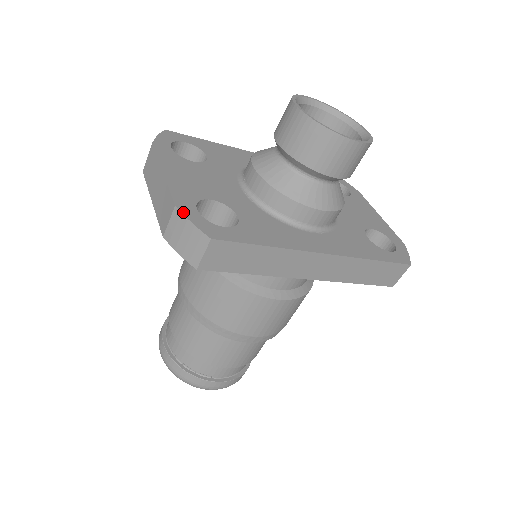
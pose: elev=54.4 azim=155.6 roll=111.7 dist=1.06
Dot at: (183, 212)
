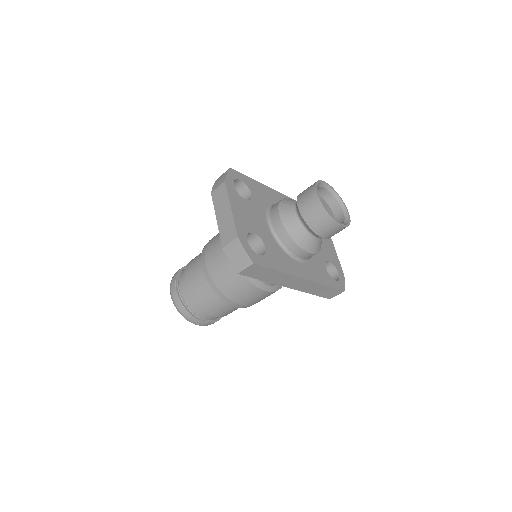
Dot at: (241, 242)
